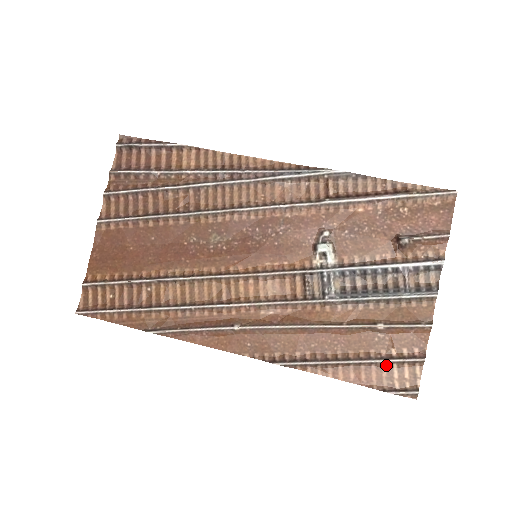
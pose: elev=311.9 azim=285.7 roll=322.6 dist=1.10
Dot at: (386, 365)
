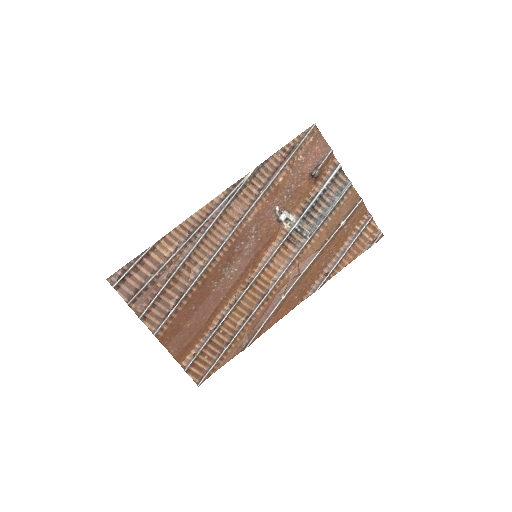
Dot at: (360, 237)
